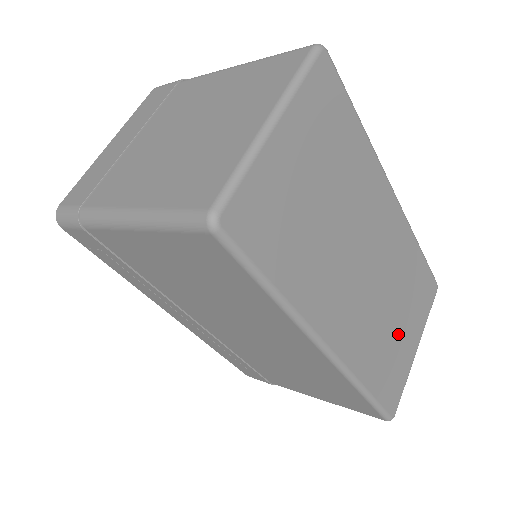
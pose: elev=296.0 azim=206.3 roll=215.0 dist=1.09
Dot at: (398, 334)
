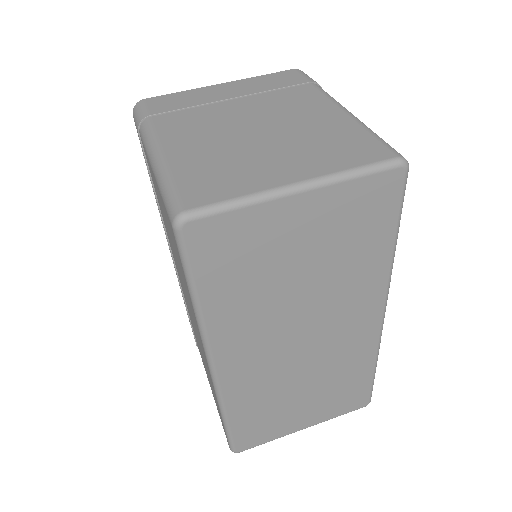
Dot at: (294, 406)
